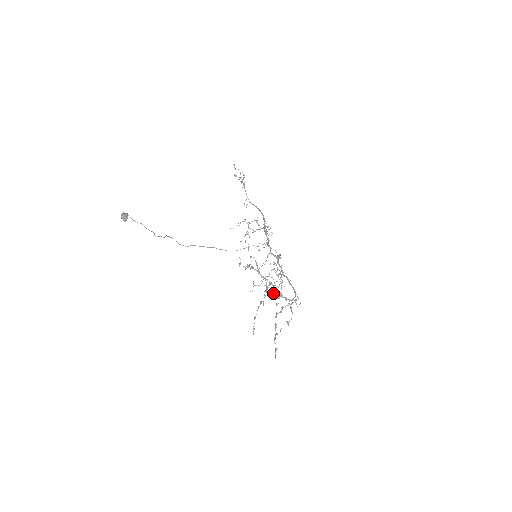
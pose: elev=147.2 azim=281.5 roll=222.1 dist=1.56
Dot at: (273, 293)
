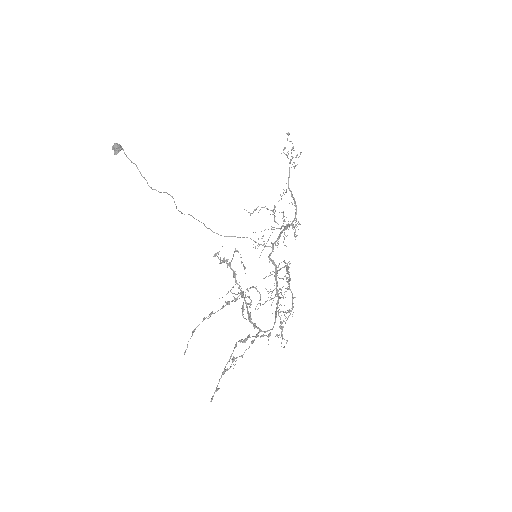
Dot at: (242, 310)
